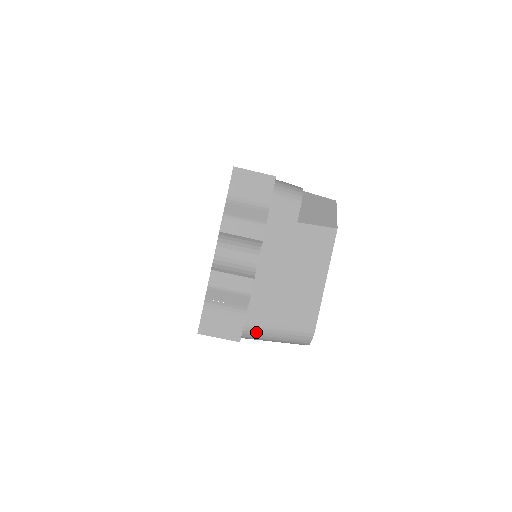
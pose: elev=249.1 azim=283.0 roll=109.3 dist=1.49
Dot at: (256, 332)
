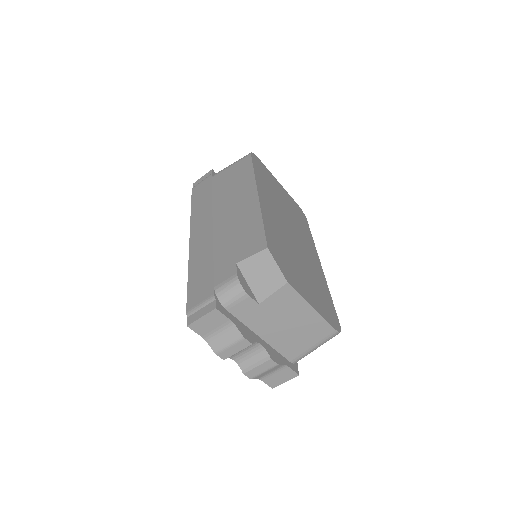
Dot at: (303, 357)
